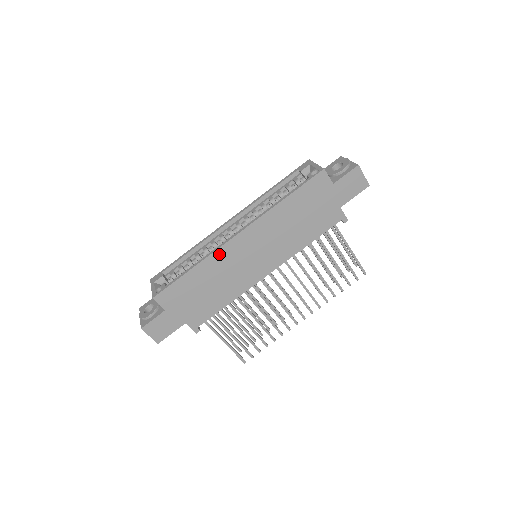
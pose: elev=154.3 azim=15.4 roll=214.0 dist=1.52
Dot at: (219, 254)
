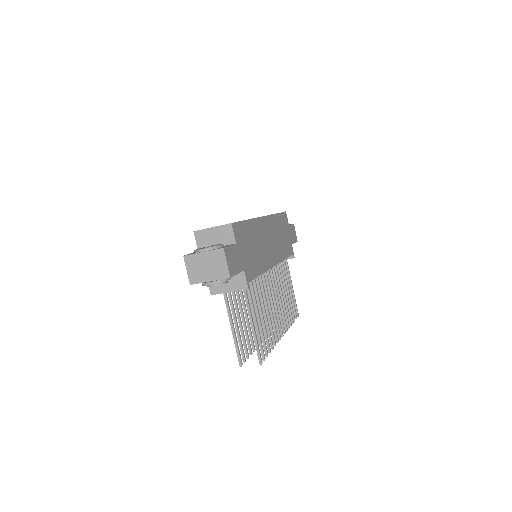
Dot at: (258, 222)
